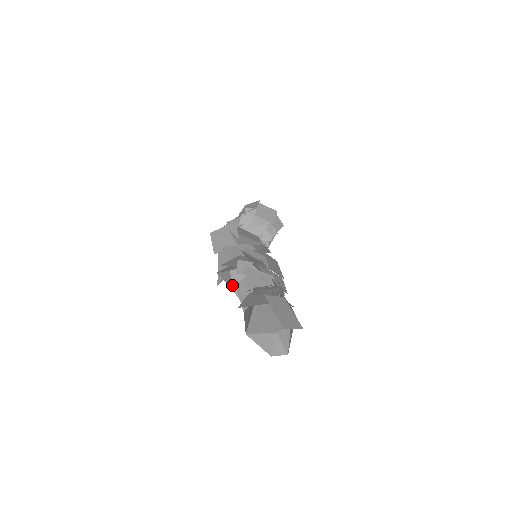
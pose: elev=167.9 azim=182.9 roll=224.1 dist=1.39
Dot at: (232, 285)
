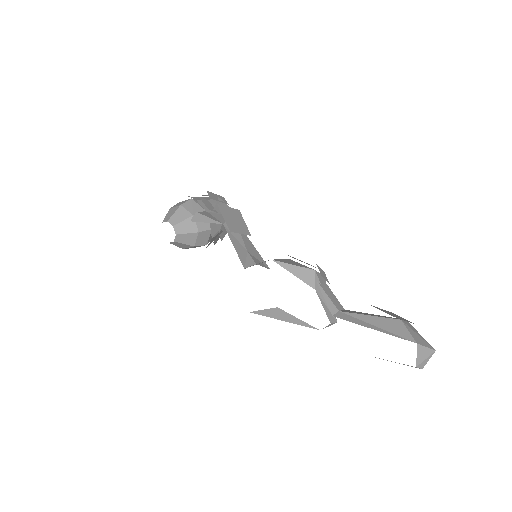
Dot at: (315, 284)
